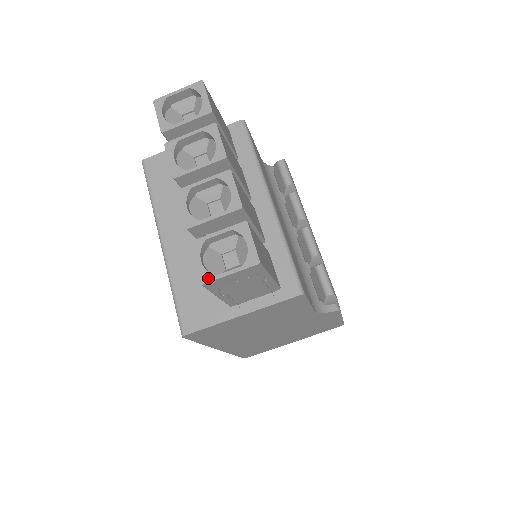
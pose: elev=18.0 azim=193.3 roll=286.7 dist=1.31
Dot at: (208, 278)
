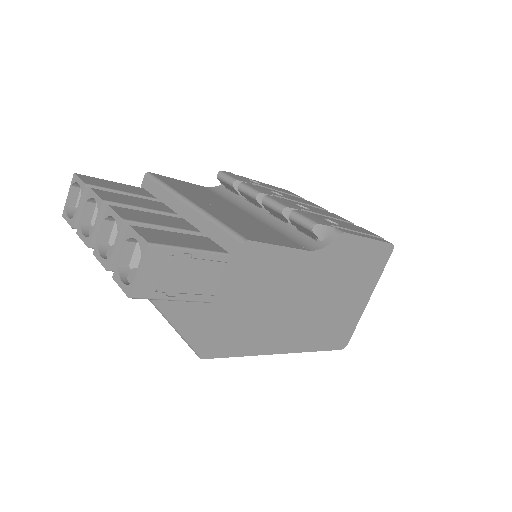
Dot at: (130, 289)
